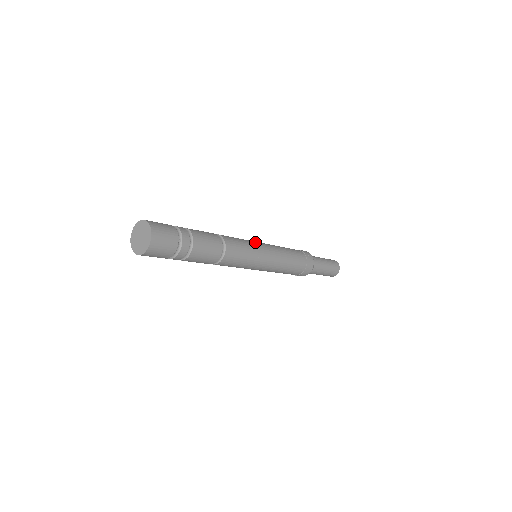
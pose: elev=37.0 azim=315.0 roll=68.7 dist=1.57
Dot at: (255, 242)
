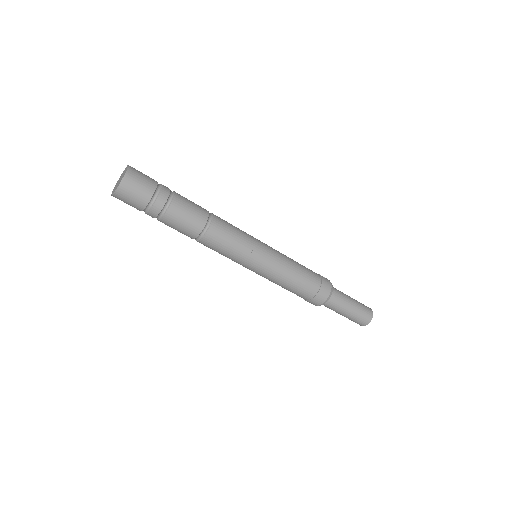
Dot at: occluded
